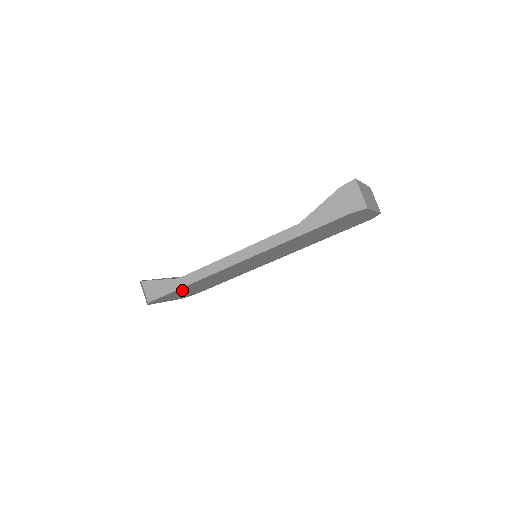
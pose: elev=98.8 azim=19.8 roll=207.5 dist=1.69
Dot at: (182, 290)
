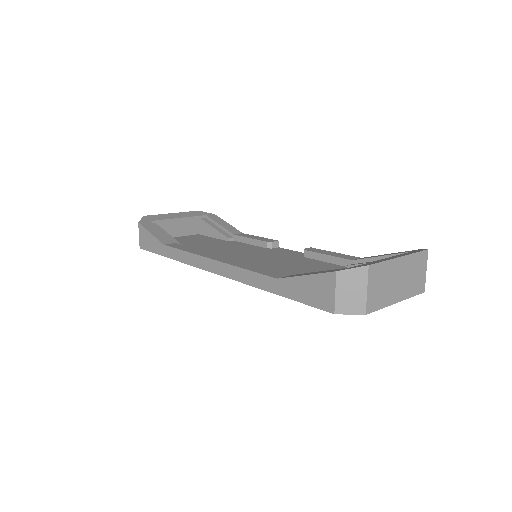
Dot at: occluded
